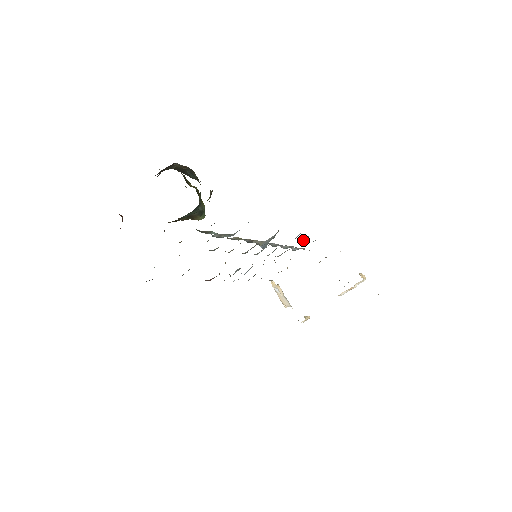
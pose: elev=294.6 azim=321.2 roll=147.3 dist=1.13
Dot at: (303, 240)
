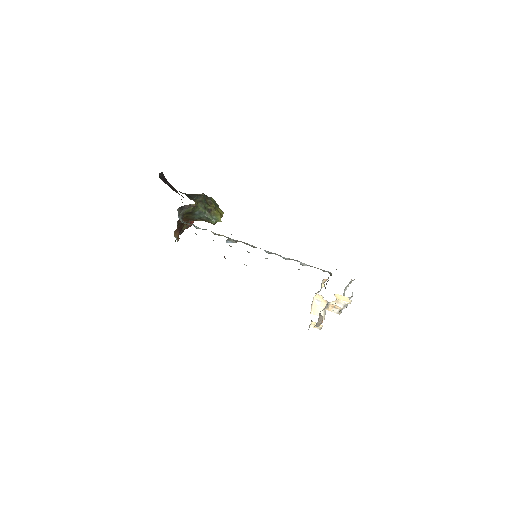
Dot at: occluded
